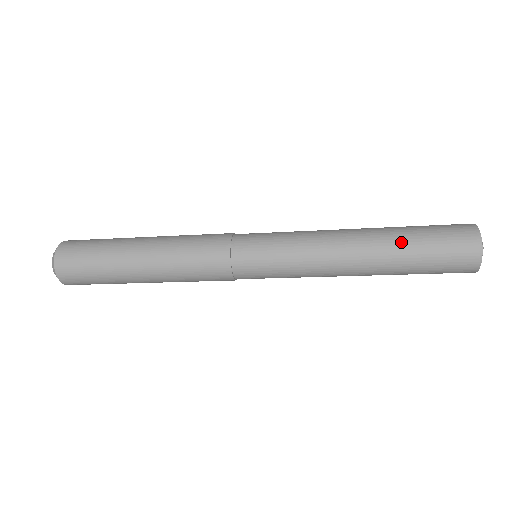
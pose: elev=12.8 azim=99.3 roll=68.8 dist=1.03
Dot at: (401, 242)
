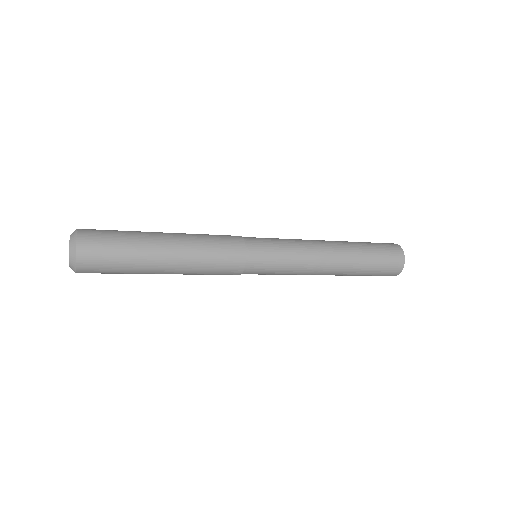
Dot at: (361, 261)
